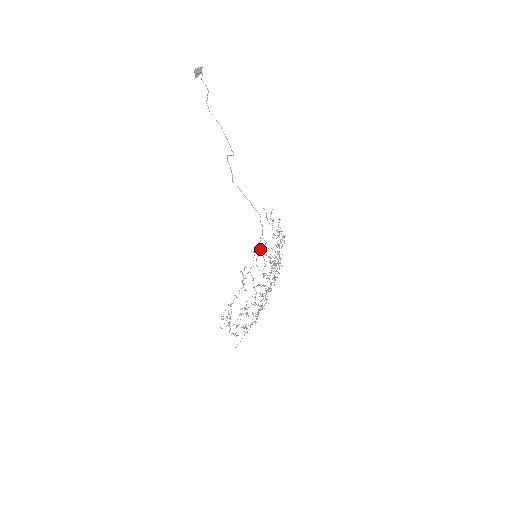
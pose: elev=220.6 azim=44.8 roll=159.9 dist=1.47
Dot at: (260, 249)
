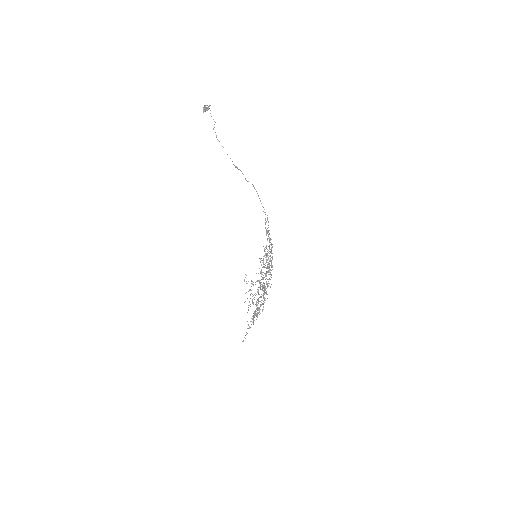
Dot at: (270, 240)
